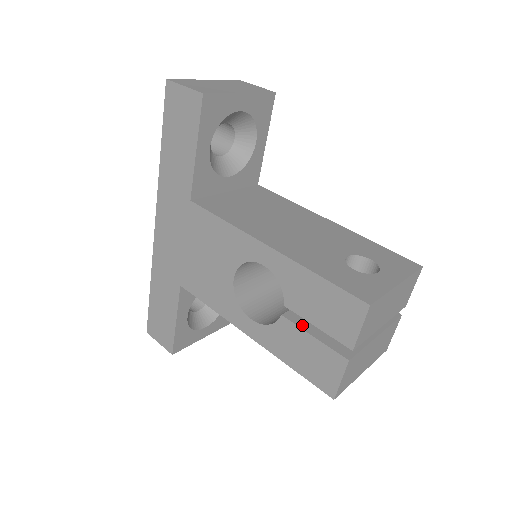
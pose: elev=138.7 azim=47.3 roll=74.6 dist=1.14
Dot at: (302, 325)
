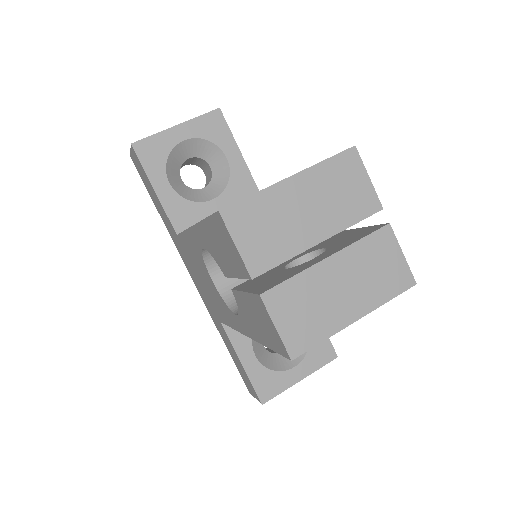
Dot at: (242, 288)
